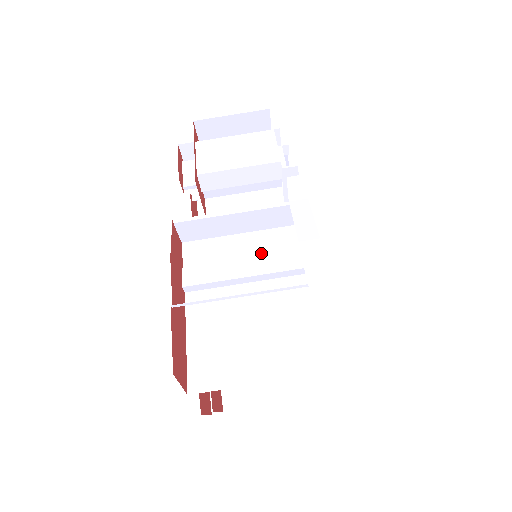
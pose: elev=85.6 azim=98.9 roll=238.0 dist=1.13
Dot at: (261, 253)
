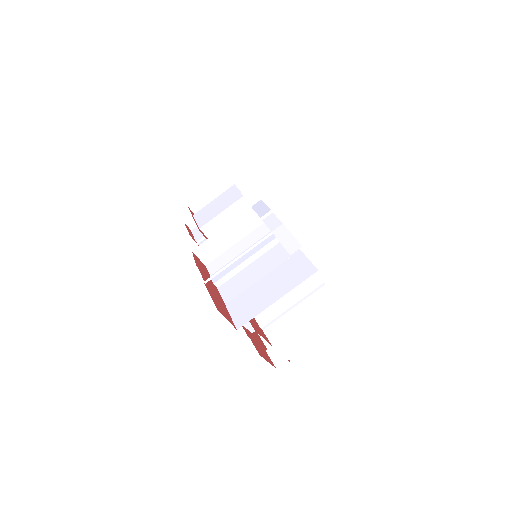
Dot at: occluded
